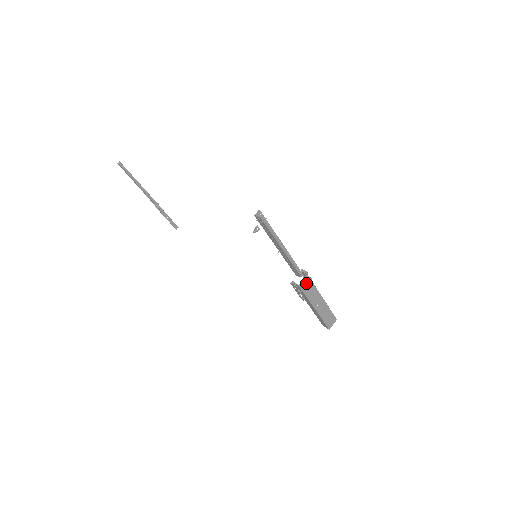
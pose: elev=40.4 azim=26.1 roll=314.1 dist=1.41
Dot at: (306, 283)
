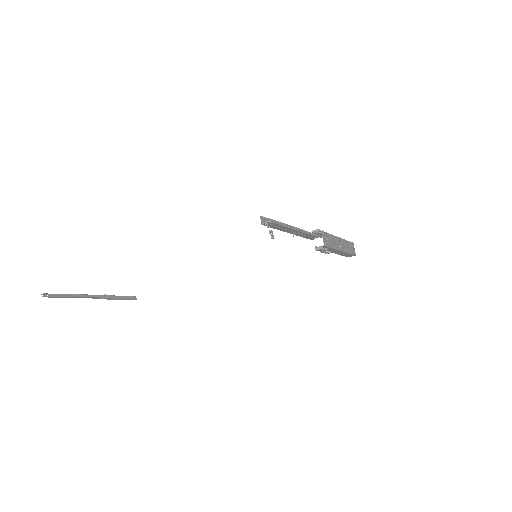
Dot at: (325, 238)
